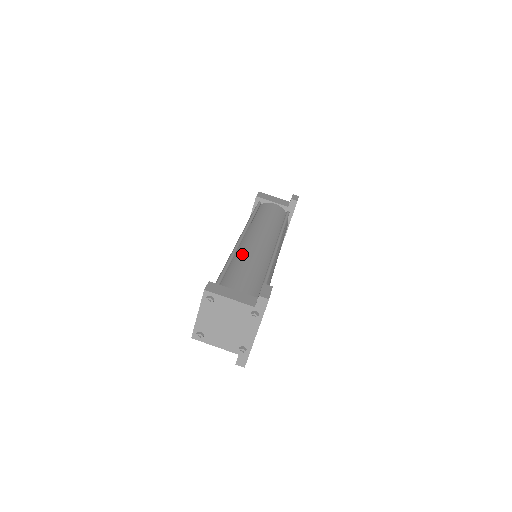
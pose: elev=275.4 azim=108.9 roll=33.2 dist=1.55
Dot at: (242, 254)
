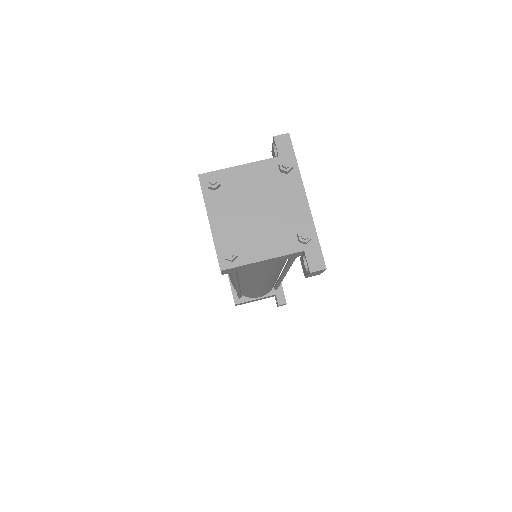
Dot at: occluded
